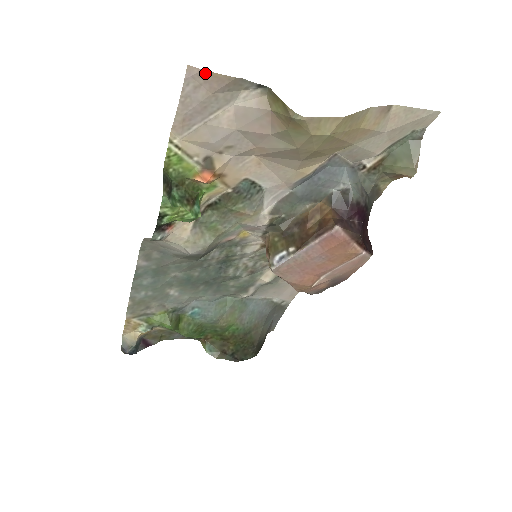
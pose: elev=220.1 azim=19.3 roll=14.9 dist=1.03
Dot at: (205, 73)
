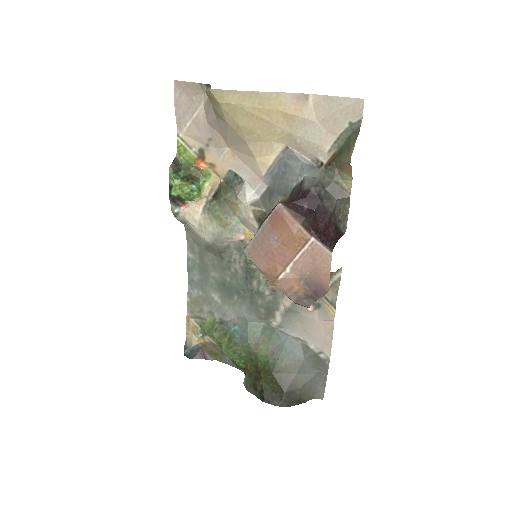
Dot at: (181, 83)
